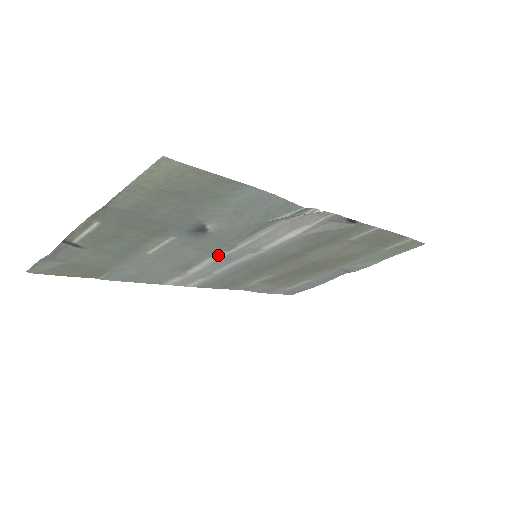
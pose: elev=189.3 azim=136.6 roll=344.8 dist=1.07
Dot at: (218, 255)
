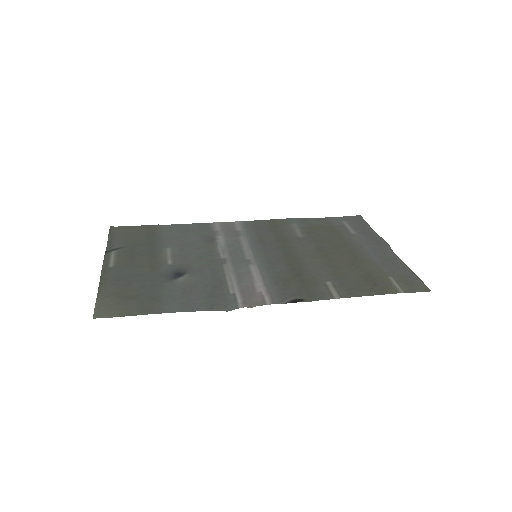
Dot at: (222, 253)
